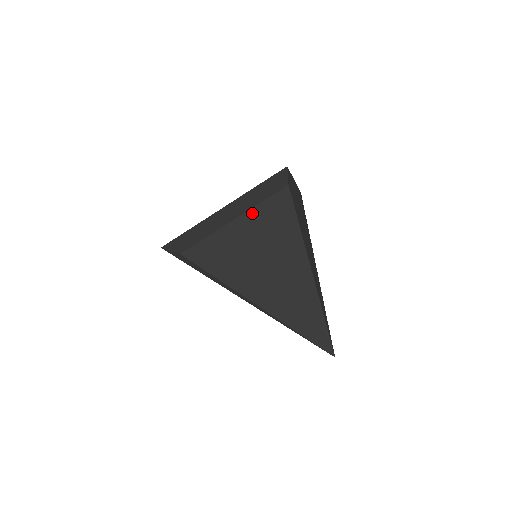
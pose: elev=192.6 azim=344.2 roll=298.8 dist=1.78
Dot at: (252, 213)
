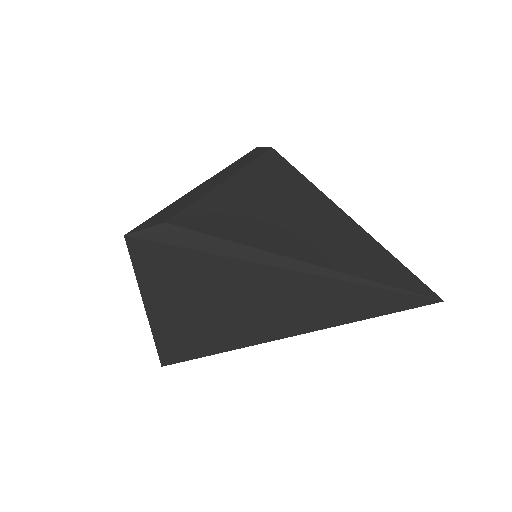
Dot at: (245, 172)
